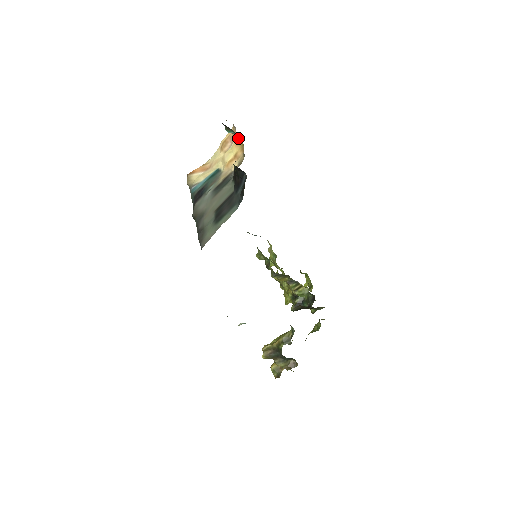
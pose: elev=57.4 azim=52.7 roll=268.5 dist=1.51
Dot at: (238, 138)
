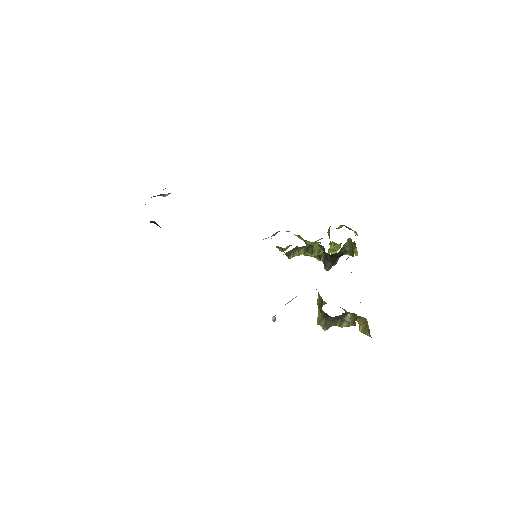
Dot at: occluded
